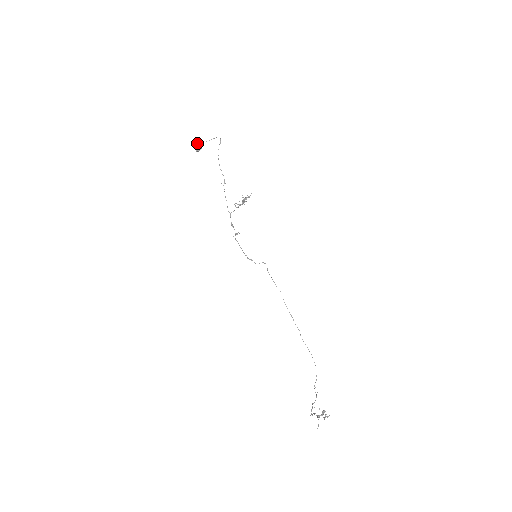
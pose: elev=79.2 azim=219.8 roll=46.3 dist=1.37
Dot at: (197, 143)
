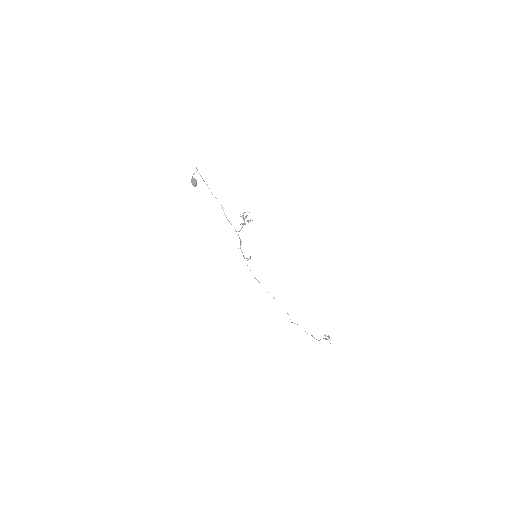
Dot at: (192, 179)
